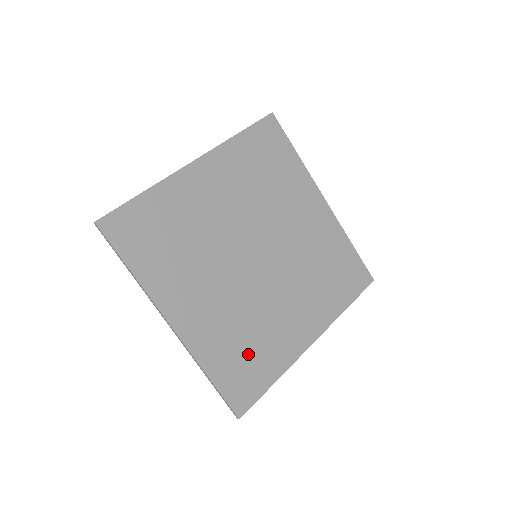
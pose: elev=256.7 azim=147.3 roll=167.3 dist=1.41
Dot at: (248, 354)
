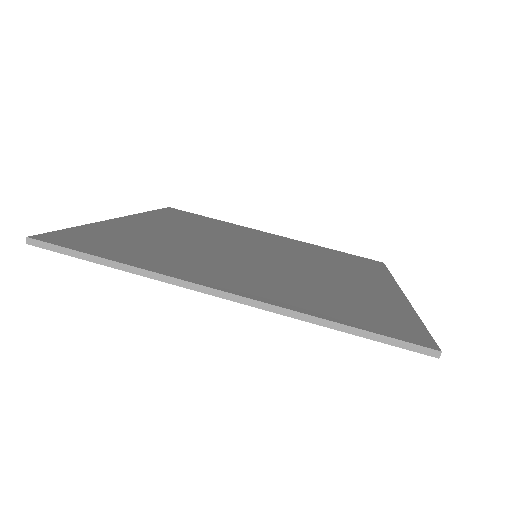
Dot at: (352, 303)
